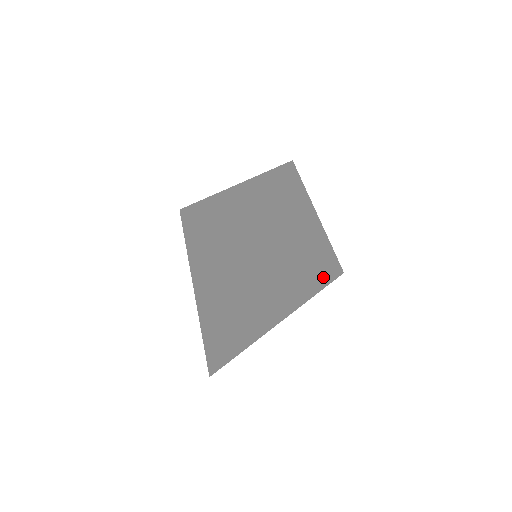
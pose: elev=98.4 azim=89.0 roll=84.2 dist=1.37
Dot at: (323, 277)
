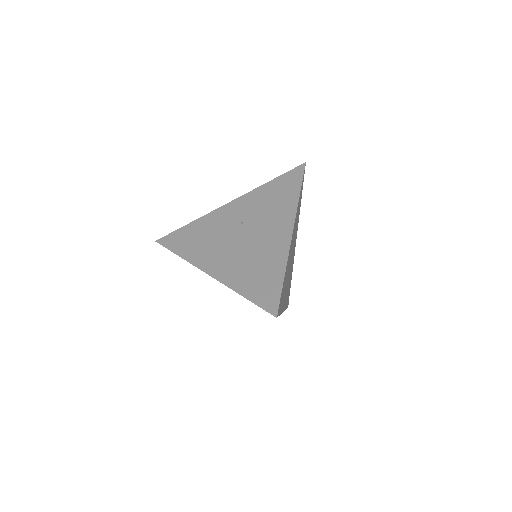
Dot at: (300, 200)
